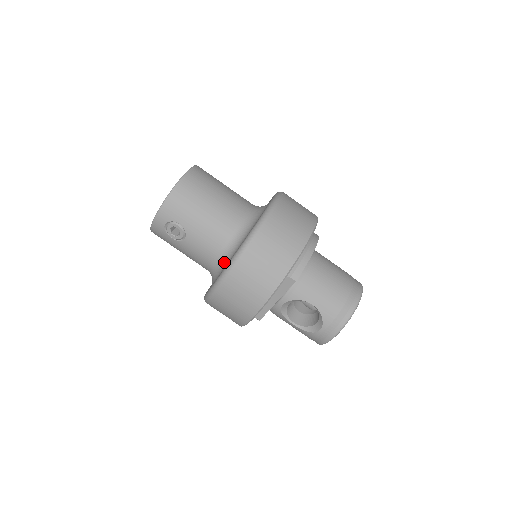
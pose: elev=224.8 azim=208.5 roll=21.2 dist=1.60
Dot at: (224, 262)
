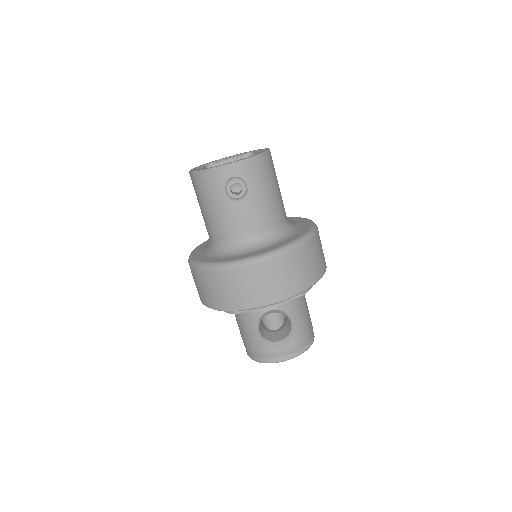
Dot at: (260, 244)
